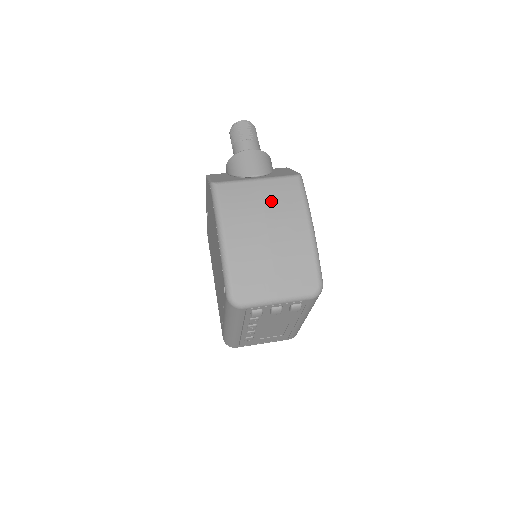
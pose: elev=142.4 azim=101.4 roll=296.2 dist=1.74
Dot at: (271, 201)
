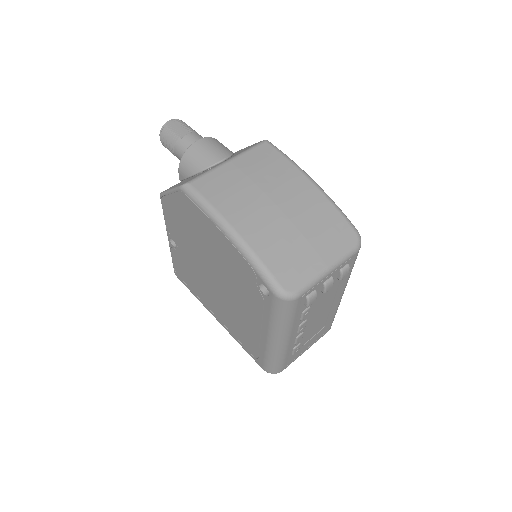
Dot at: (257, 174)
